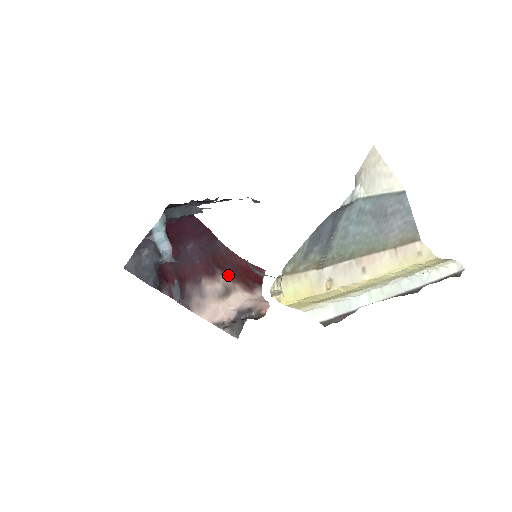
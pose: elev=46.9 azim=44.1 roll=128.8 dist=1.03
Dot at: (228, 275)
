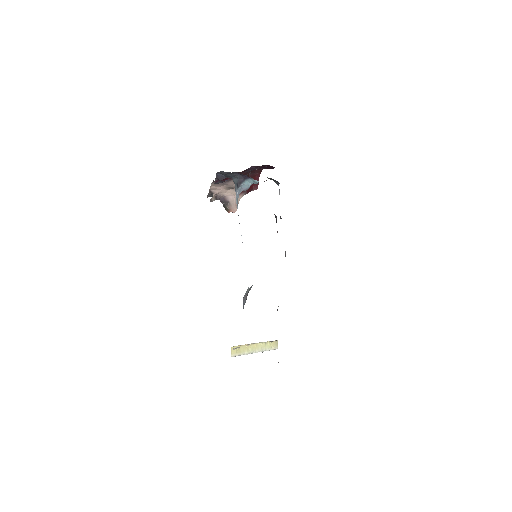
Dot at: occluded
